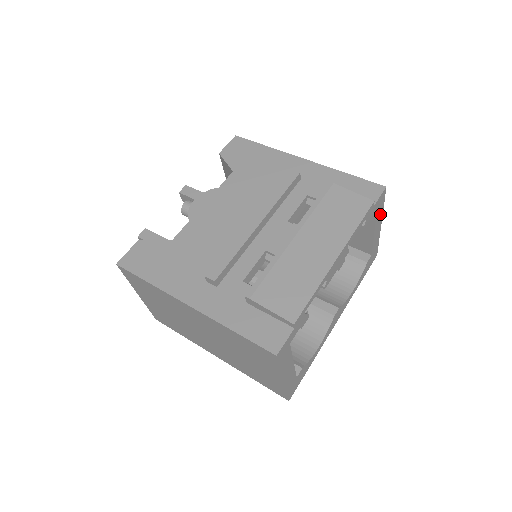
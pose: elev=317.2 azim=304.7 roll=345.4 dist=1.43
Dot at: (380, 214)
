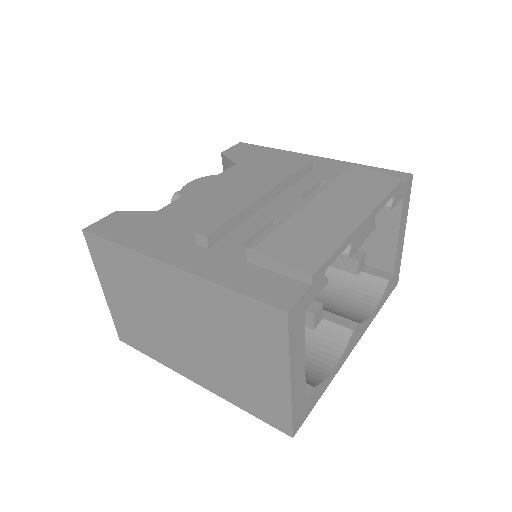
Dot at: (405, 213)
